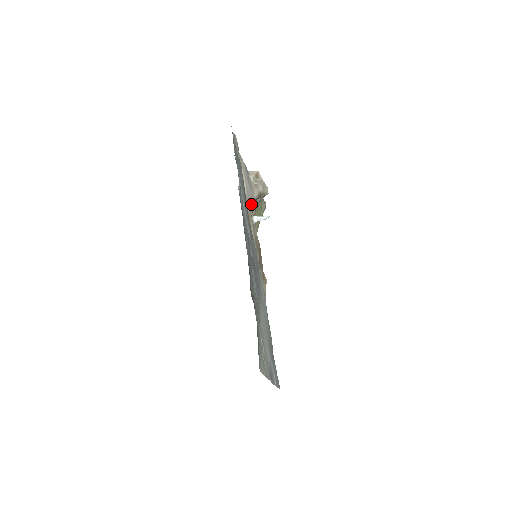
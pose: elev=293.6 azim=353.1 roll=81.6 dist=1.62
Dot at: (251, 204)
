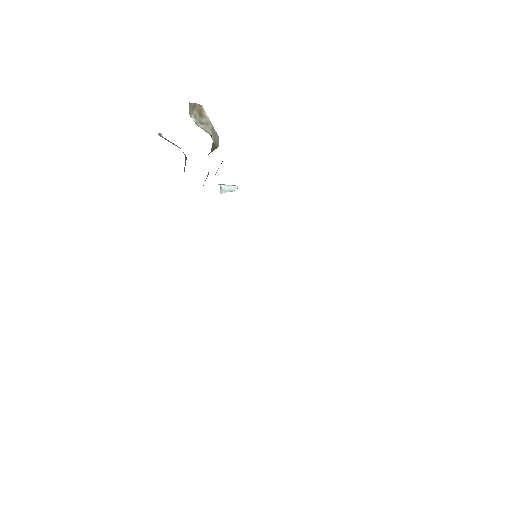
Dot at: occluded
